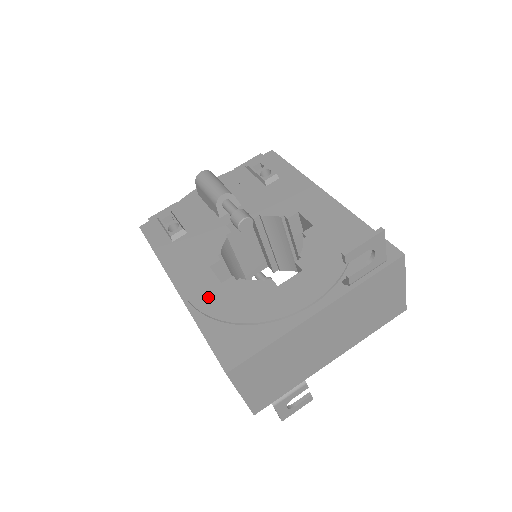
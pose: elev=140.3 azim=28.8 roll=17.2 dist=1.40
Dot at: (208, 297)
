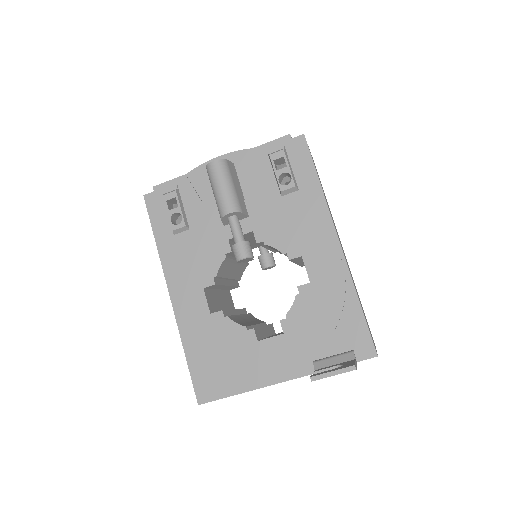
Dot at: (196, 325)
